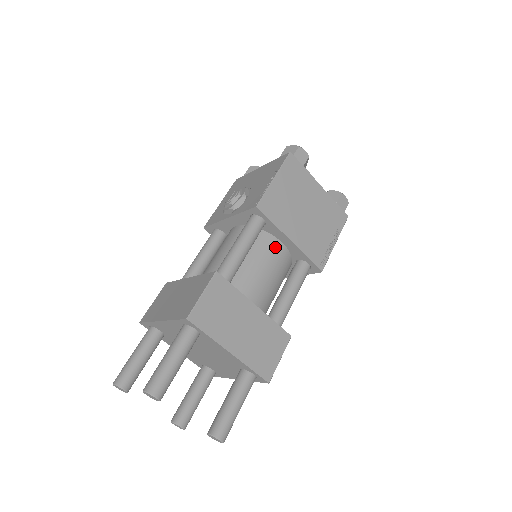
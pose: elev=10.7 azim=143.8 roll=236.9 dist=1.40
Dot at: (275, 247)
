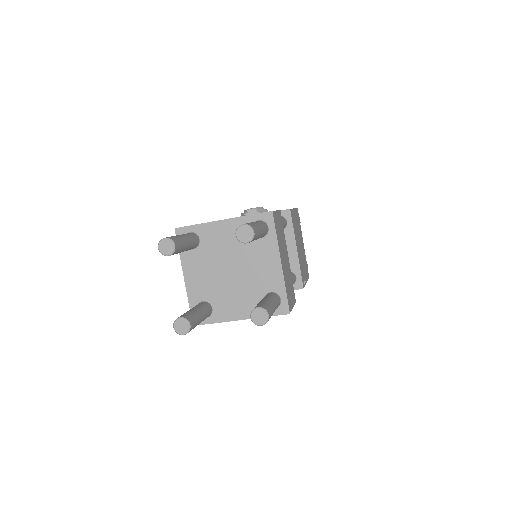
Dot at: occluded
